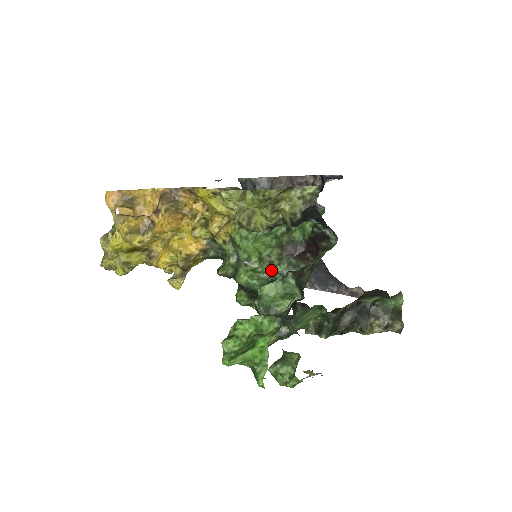
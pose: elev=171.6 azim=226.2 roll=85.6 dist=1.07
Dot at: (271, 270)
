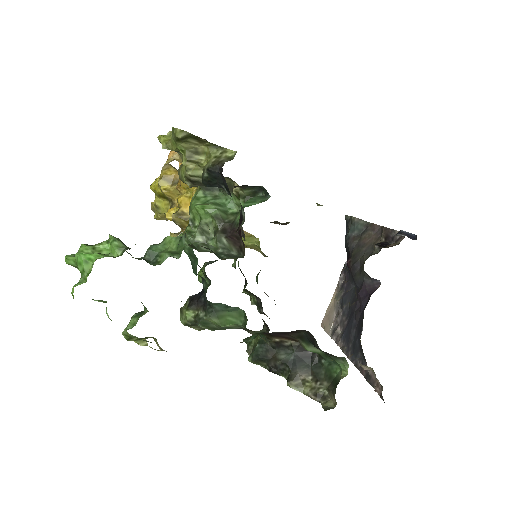
Dot at: (201, 238)
